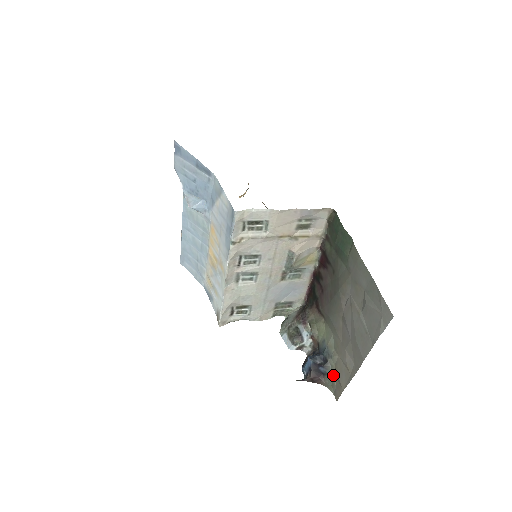
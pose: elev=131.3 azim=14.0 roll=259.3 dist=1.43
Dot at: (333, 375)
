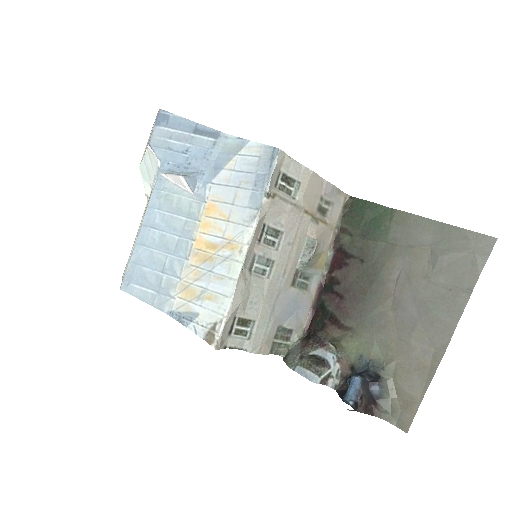
Dot at: (391, 395)
